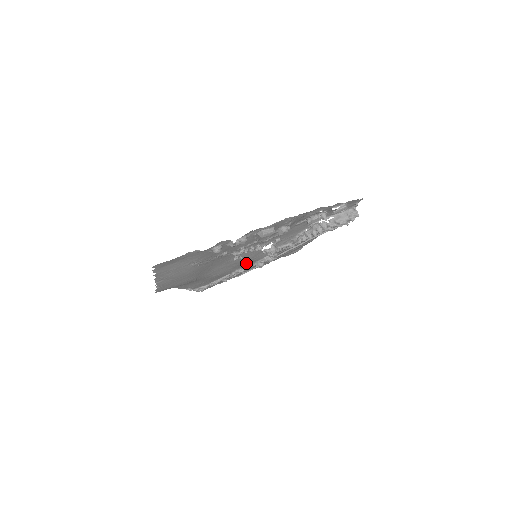
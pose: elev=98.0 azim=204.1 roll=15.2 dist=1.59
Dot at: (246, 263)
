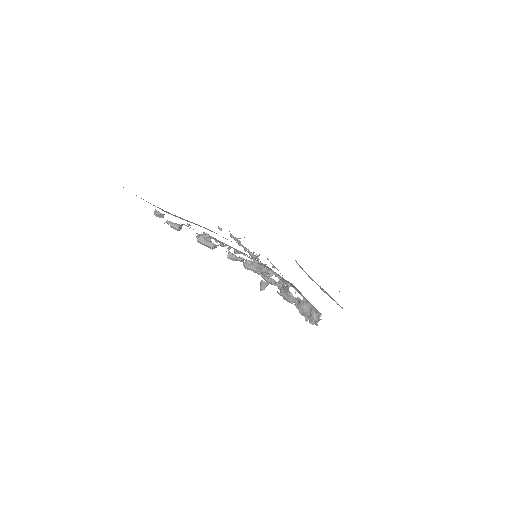
Dot at: occluded
